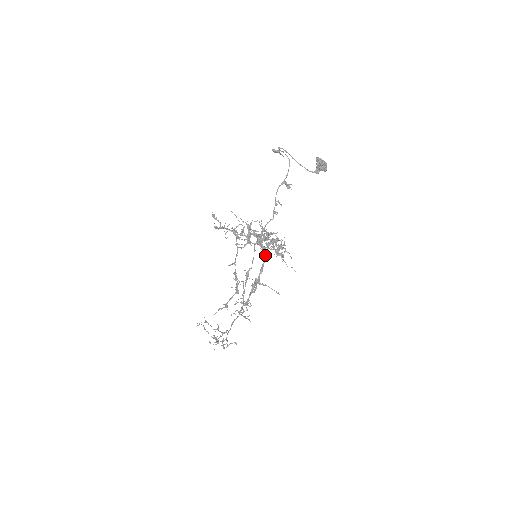
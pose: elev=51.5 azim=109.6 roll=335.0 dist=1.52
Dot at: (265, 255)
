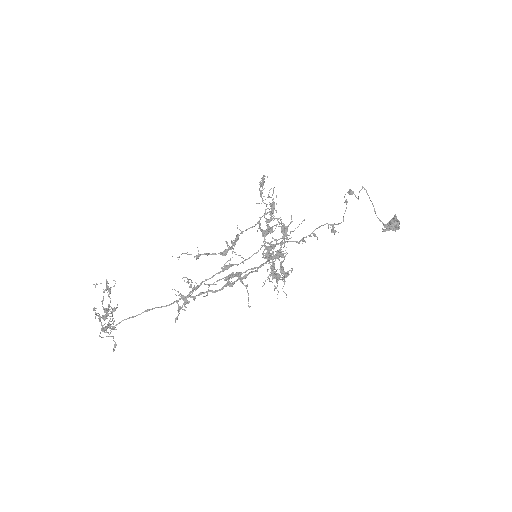
Dot at: occluded
